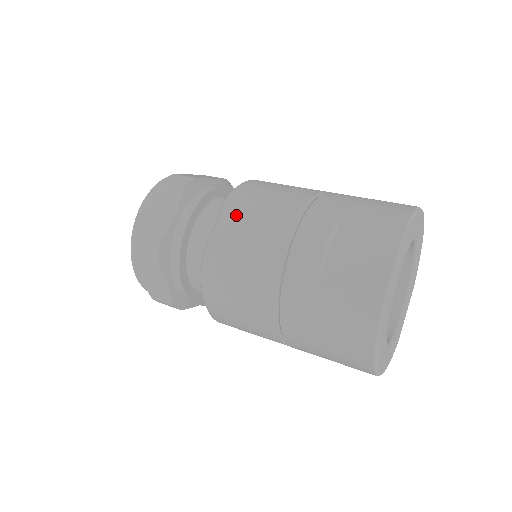
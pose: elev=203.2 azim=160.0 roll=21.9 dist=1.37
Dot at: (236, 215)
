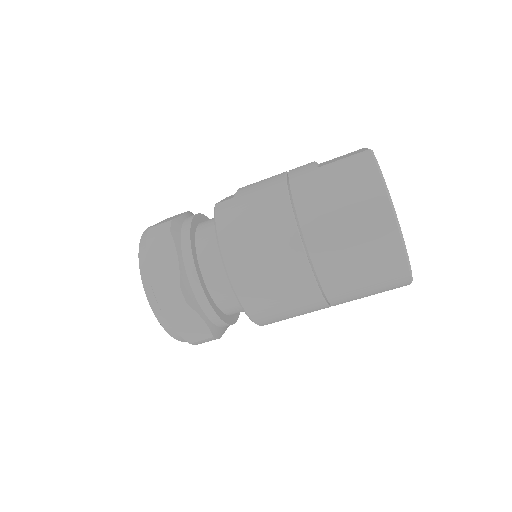
Dot at: occluded
